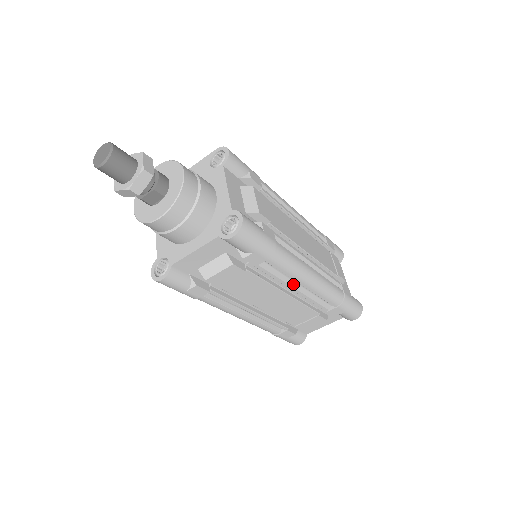
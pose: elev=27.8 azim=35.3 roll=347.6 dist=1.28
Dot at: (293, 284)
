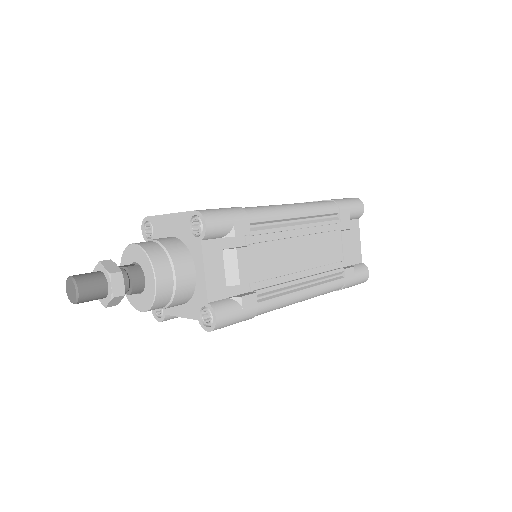
Dot at: occluded
